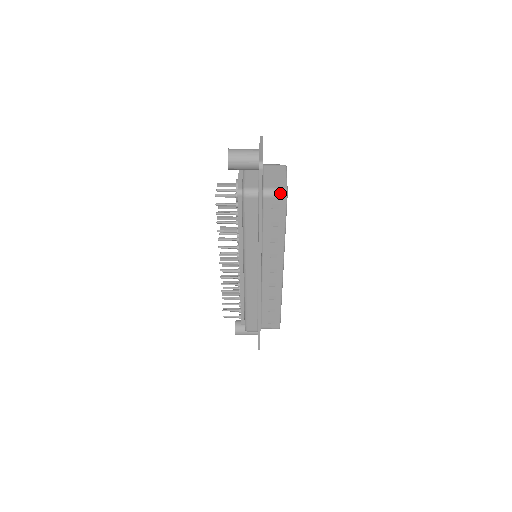
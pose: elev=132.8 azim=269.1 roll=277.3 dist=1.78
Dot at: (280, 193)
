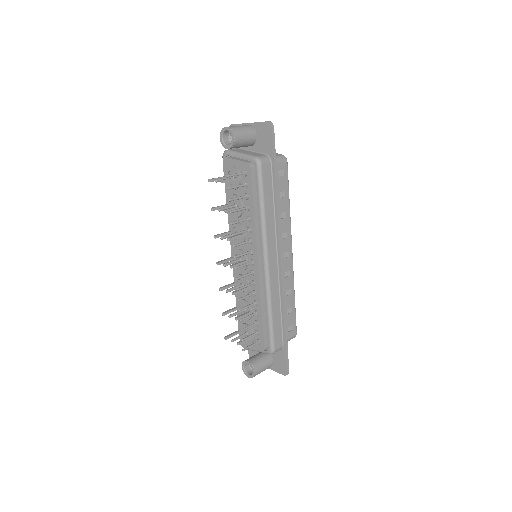
Dot at: (282, 158)
